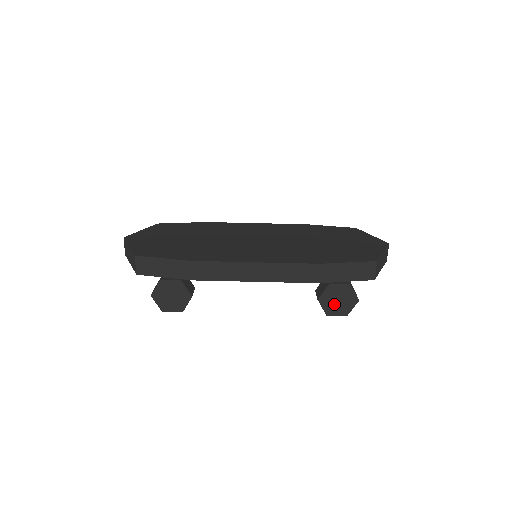
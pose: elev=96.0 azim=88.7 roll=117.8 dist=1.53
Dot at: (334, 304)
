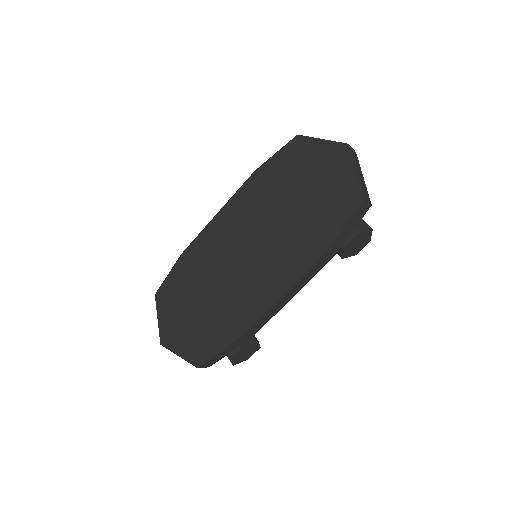
Dot at: (356, 248)
